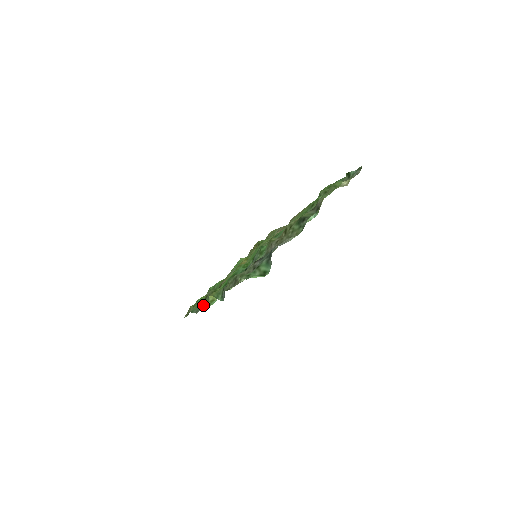
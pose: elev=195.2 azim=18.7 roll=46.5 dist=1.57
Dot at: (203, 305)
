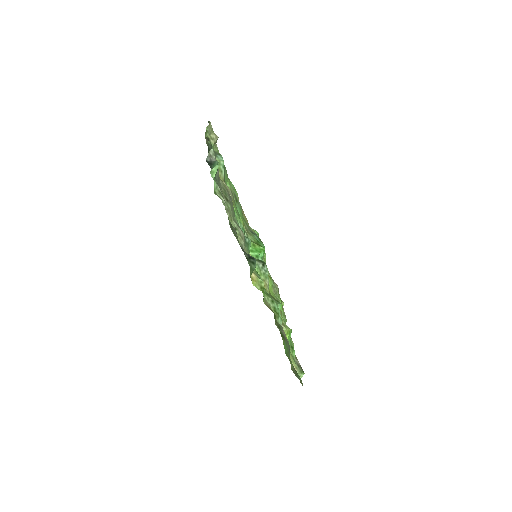
Dot at: occluded
